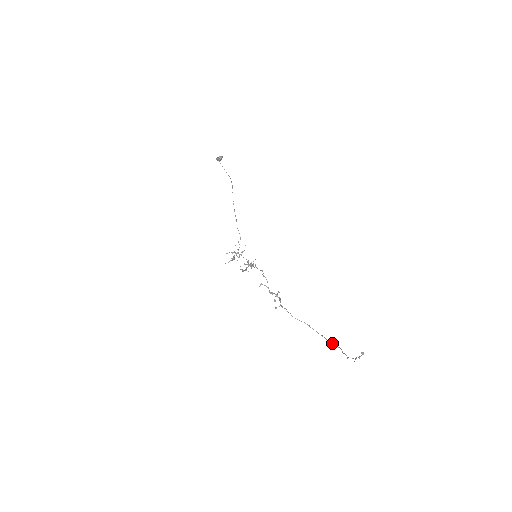
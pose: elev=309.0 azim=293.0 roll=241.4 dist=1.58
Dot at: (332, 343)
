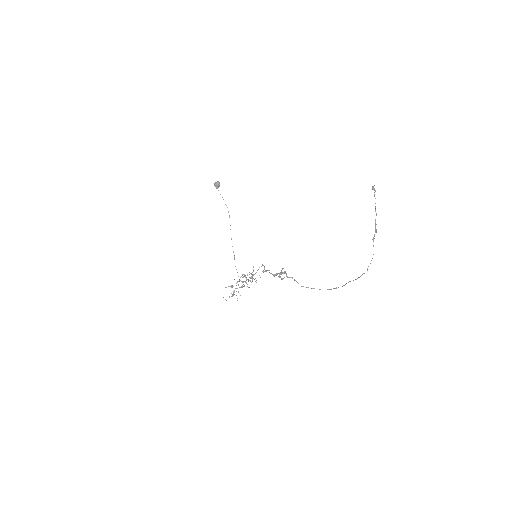
Dot at: occluded
